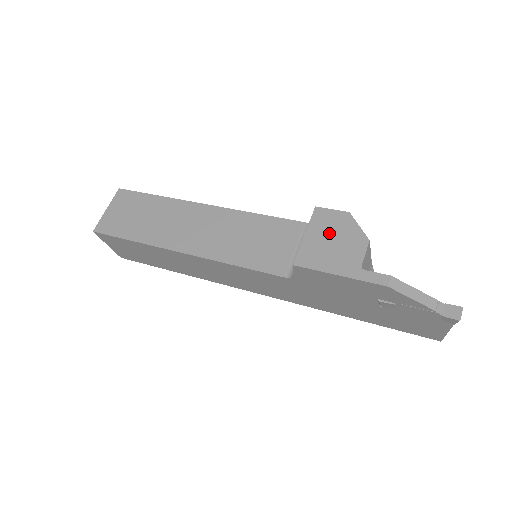
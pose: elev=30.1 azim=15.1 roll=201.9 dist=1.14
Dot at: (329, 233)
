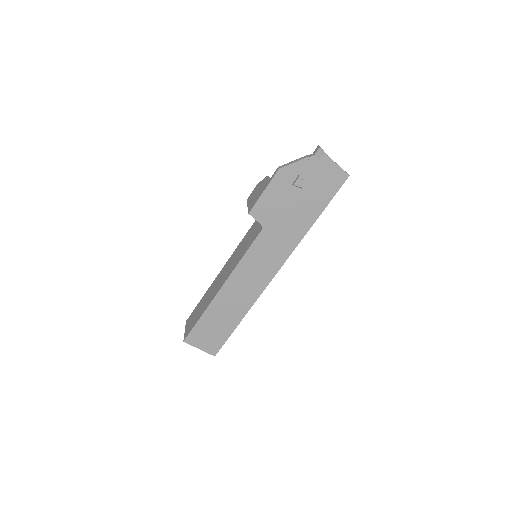
Dot at: (254, 195)
